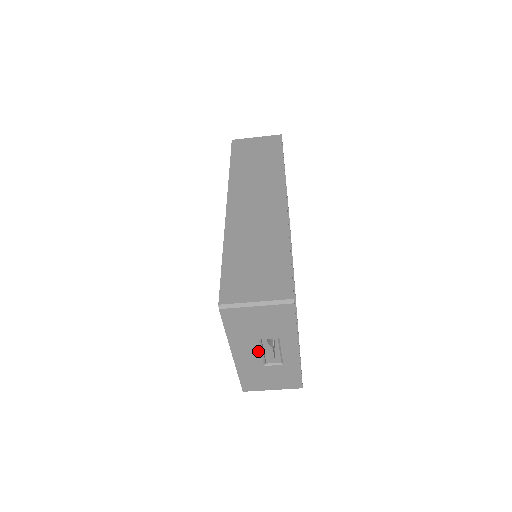
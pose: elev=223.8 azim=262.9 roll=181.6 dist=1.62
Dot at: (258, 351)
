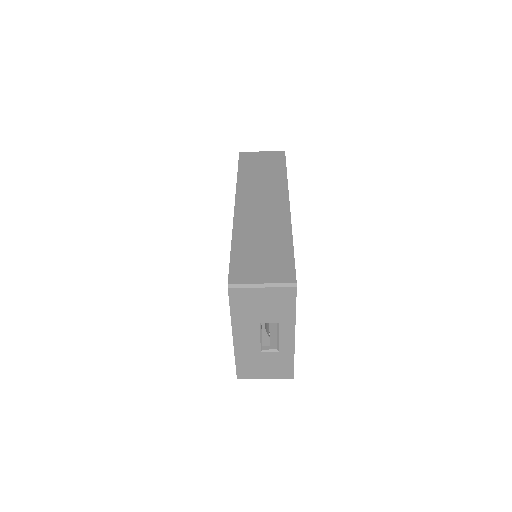
Dot at: (257, 335)
